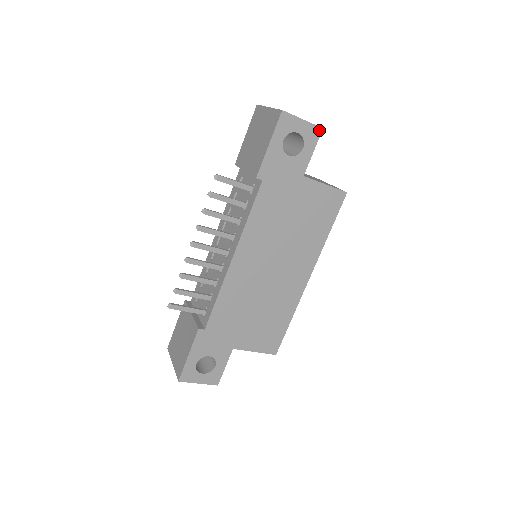
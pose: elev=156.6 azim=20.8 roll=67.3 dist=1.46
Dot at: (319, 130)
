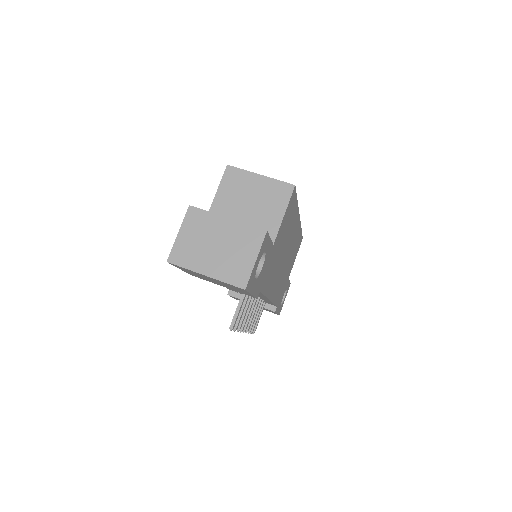
Dot at: (266, 236)
